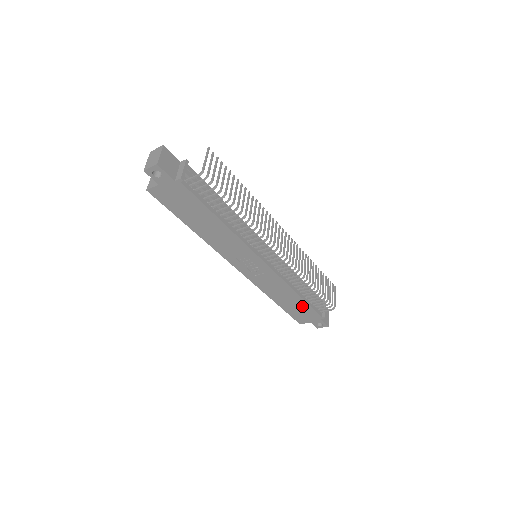
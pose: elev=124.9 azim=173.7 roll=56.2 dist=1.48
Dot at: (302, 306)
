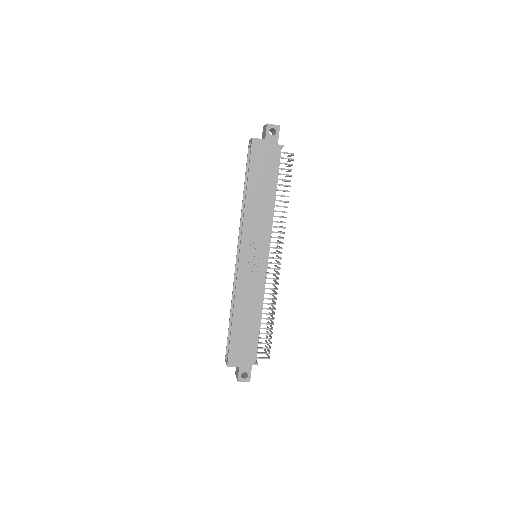
Dot at: (251, 336)
